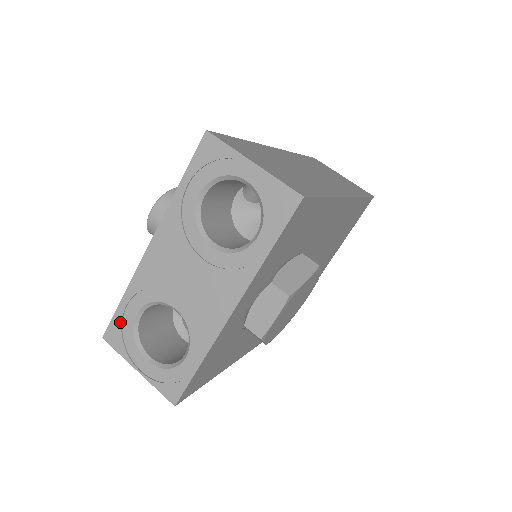
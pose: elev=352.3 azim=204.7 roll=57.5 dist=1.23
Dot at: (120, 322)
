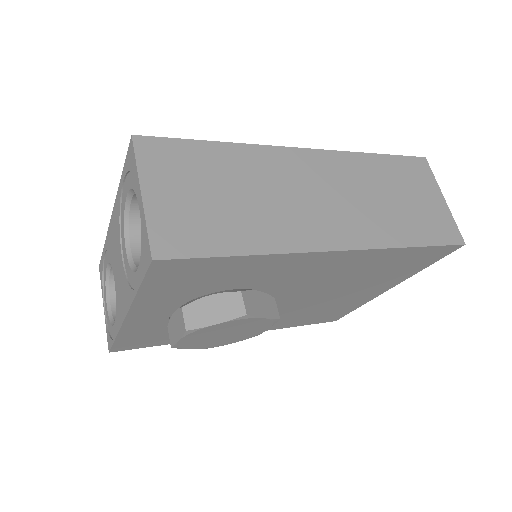
Dot at: (102, 263)
